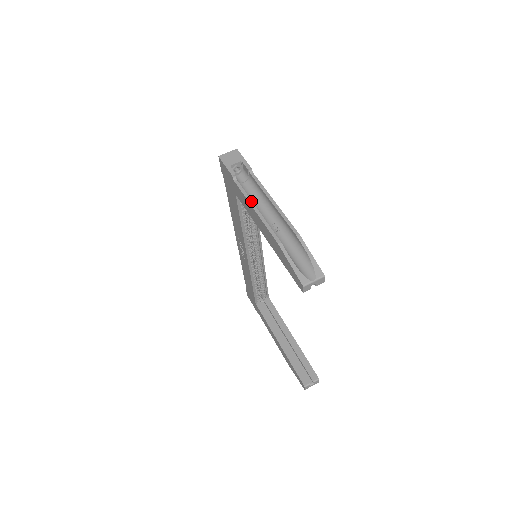
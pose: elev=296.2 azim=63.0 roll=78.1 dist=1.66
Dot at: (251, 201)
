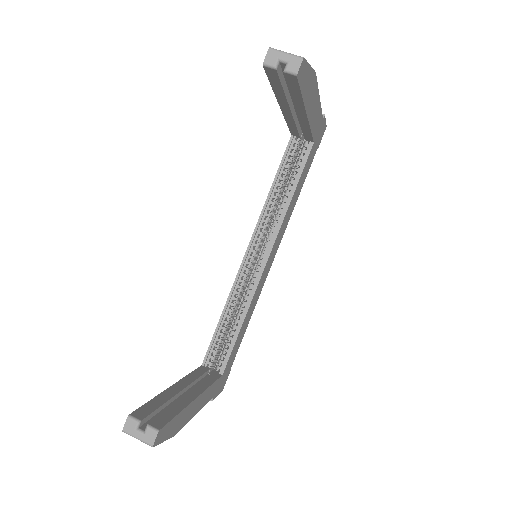
Dot at: occluded
